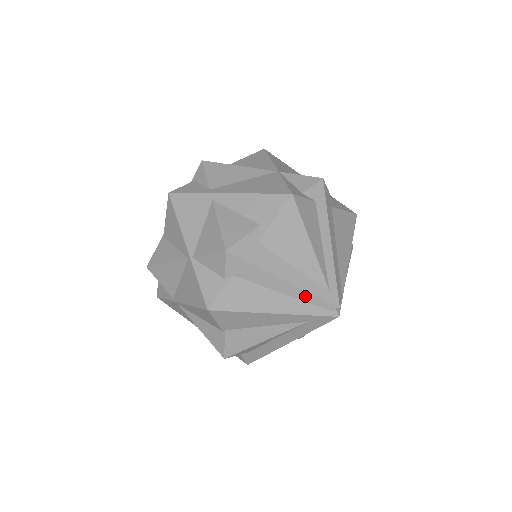
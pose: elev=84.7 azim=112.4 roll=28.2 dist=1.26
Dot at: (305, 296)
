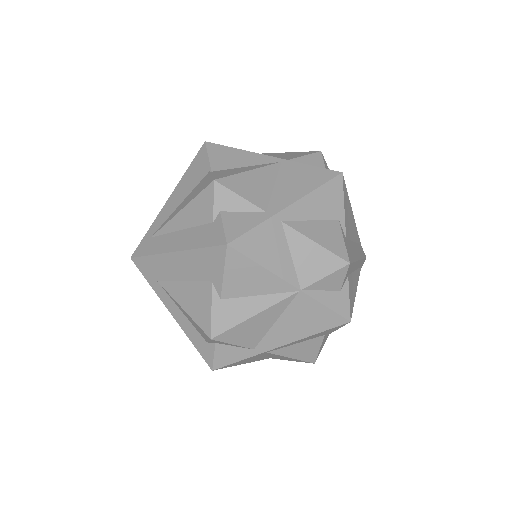
Dot at: occluded
